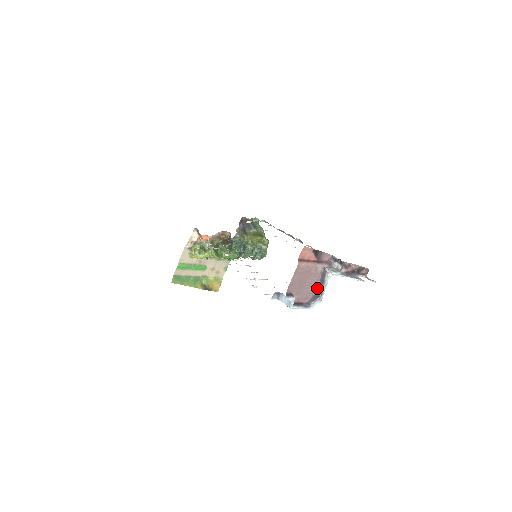
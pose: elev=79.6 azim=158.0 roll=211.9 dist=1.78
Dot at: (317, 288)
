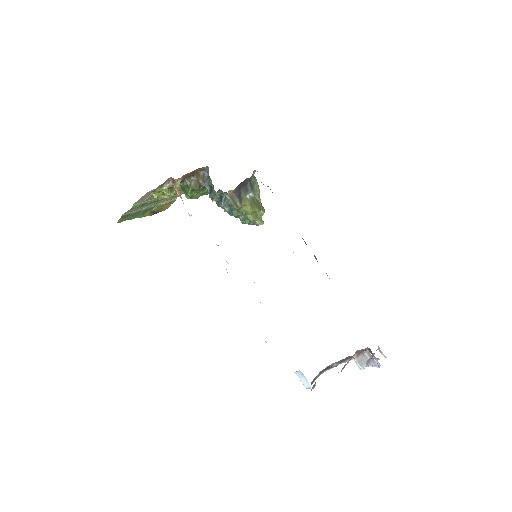
Dot at: occluded
